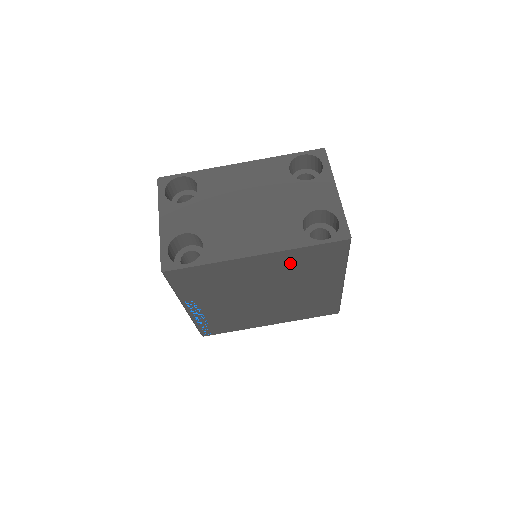
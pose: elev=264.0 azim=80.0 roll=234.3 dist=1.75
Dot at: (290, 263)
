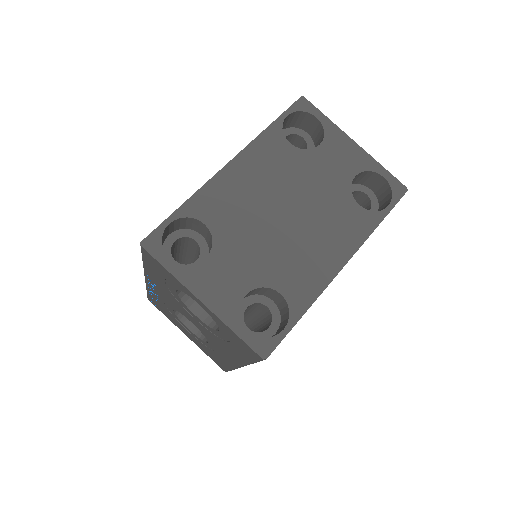
Dot at: occluded
